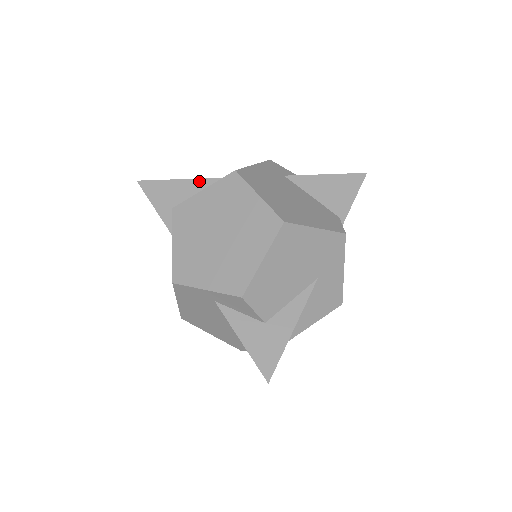
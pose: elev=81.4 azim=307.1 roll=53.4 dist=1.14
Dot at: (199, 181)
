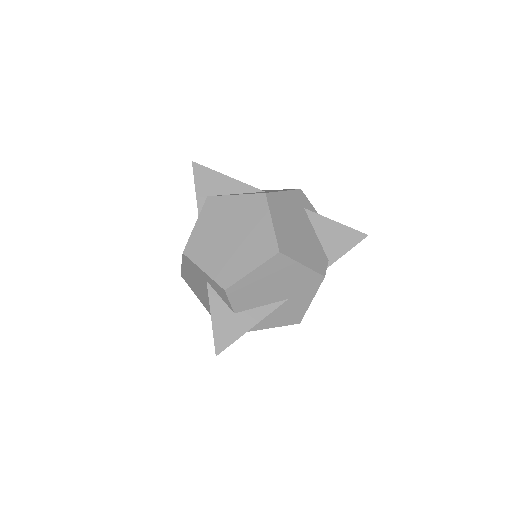
Dot at: (238, 183)
